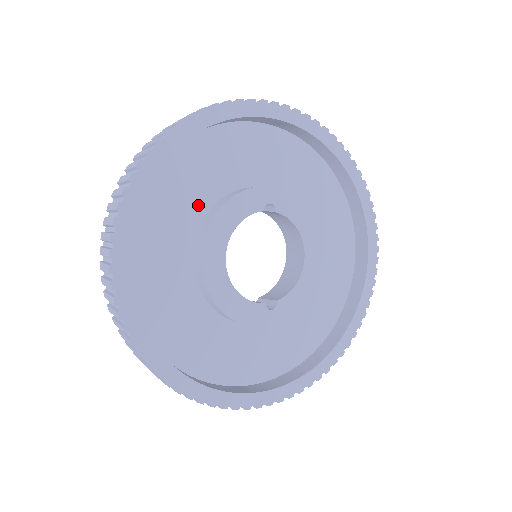
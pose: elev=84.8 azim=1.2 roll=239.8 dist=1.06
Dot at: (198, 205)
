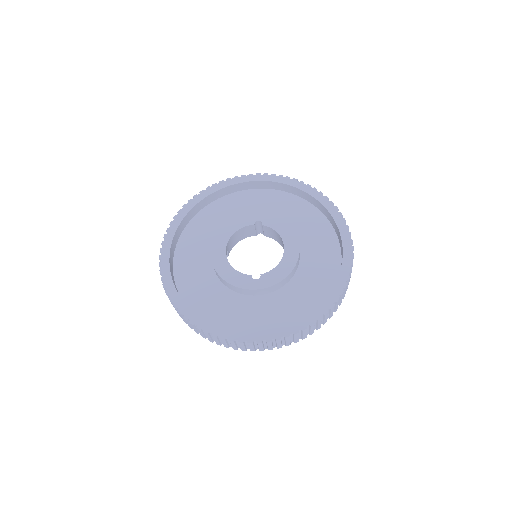
Dot at: occluded
